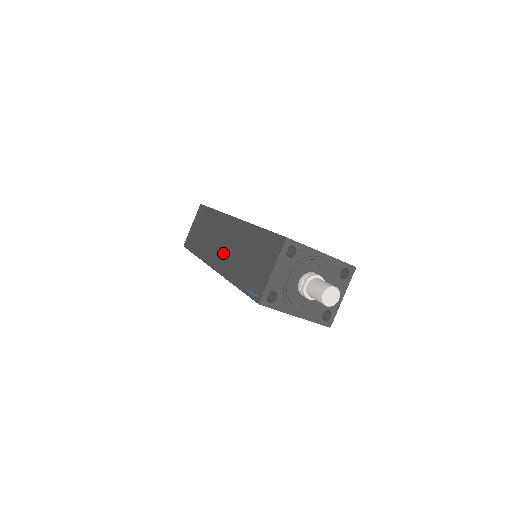
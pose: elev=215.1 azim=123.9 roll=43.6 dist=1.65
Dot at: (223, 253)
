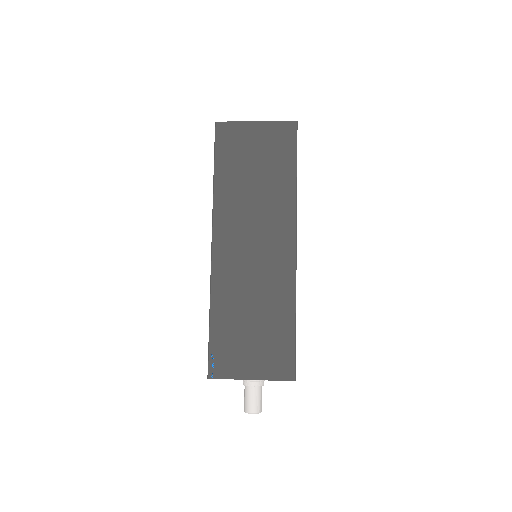
Dot at: occluded
